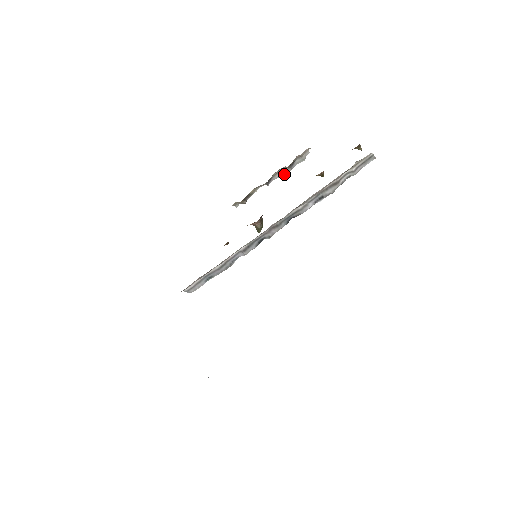
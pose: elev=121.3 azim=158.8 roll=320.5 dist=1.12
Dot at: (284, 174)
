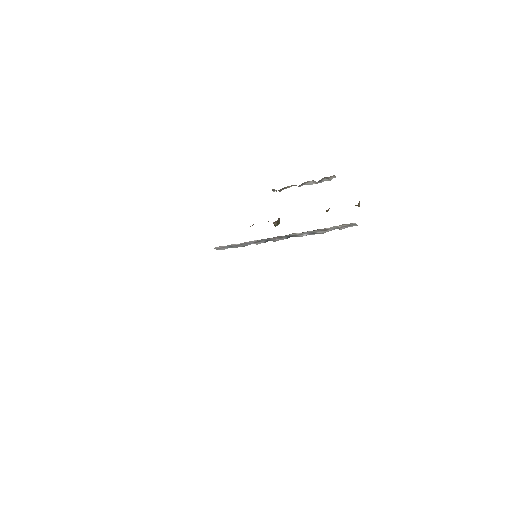
Dot at: occluded
